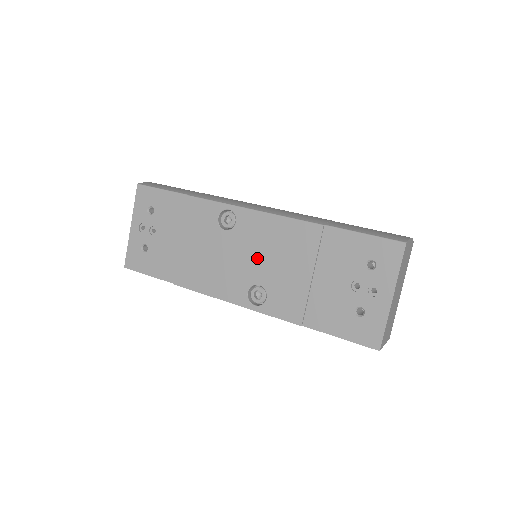
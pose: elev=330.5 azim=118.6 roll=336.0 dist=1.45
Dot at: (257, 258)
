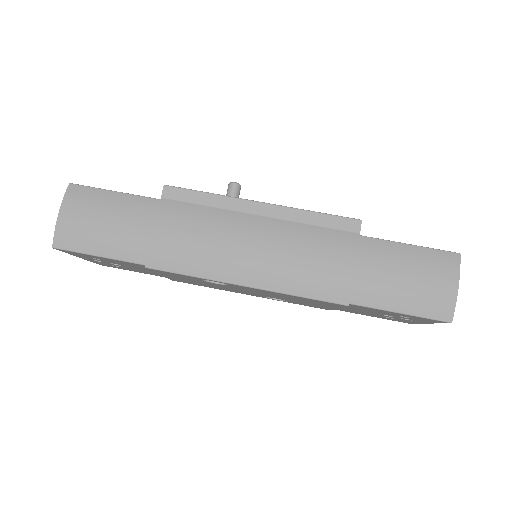
Dot at: (268, 295)
